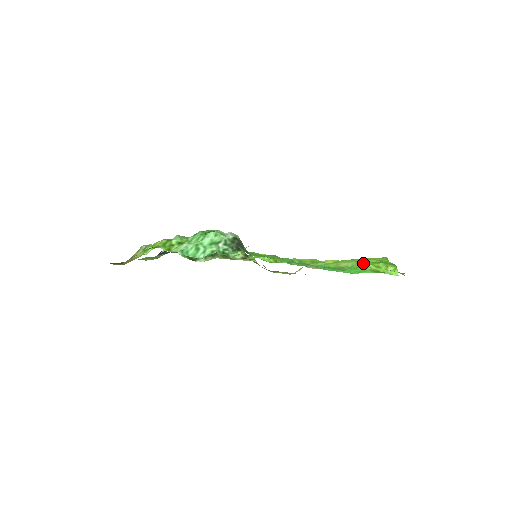
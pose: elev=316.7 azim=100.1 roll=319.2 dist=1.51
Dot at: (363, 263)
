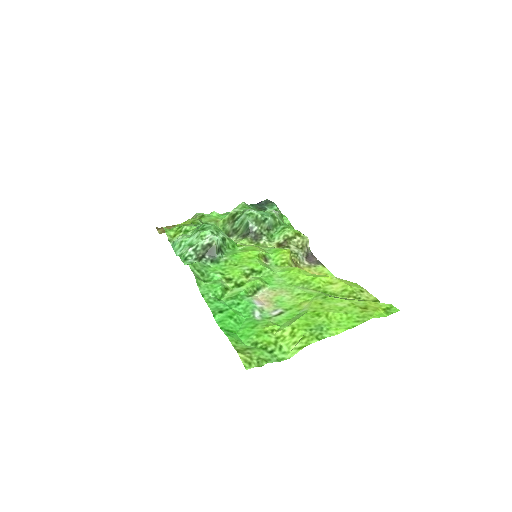
Dot at: (295, 320)
